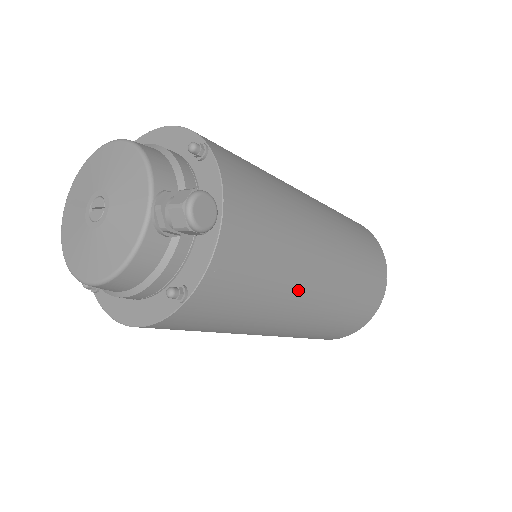
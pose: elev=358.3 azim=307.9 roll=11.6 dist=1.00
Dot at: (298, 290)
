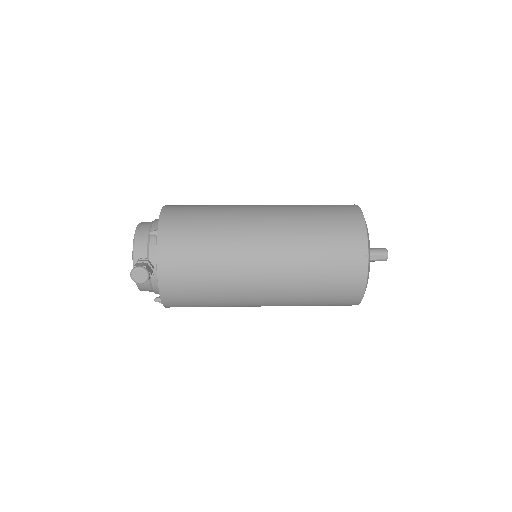
Dot at: (240, 293)
